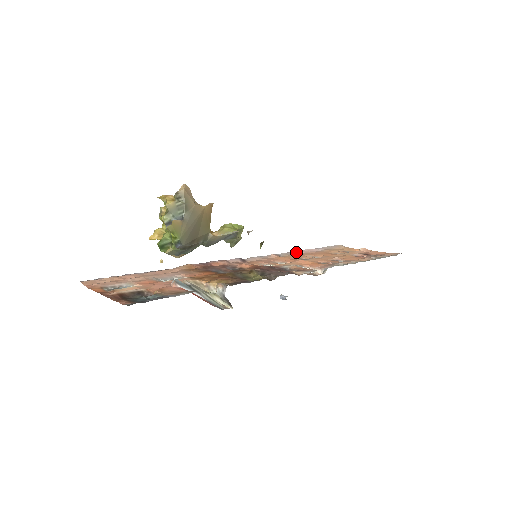
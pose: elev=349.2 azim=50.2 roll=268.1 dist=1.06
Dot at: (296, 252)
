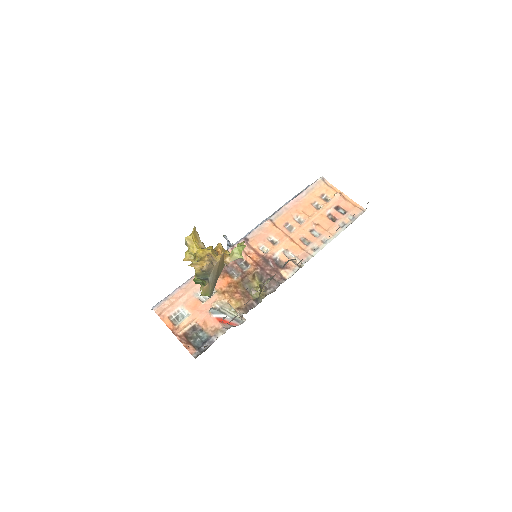
Dot at: (285, 208)
